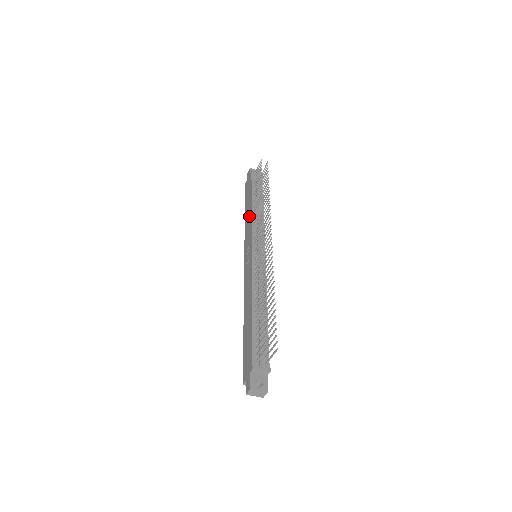
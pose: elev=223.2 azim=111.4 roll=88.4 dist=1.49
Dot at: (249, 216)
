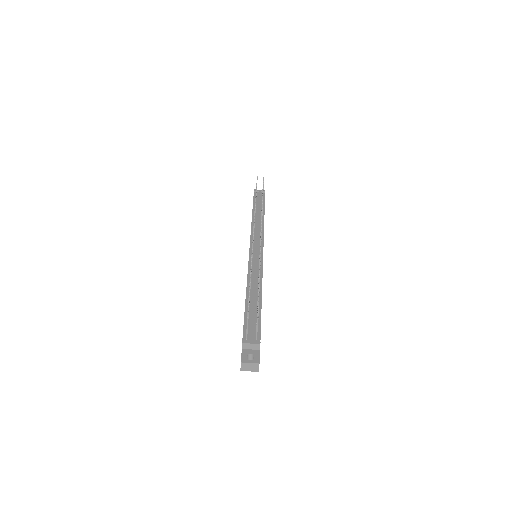
Dot at: occluded
